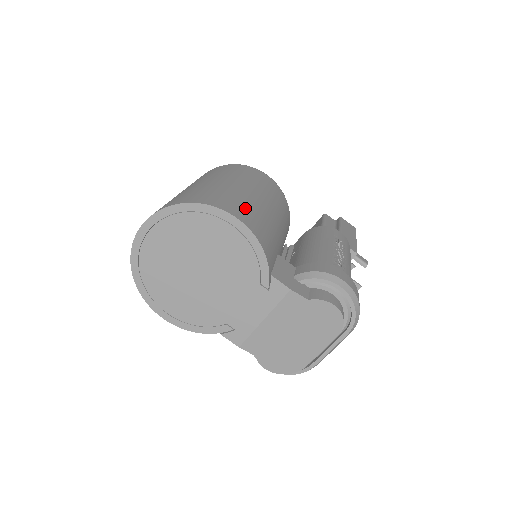
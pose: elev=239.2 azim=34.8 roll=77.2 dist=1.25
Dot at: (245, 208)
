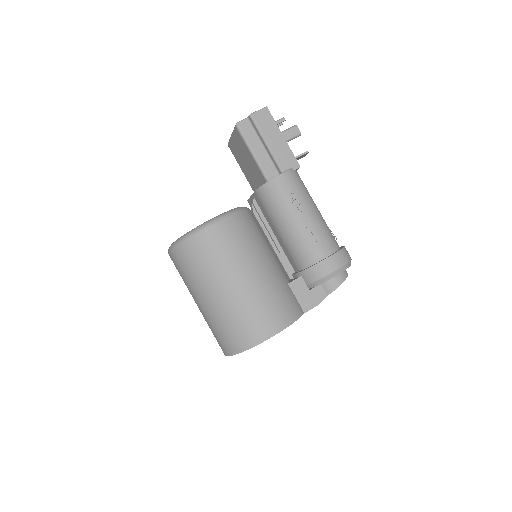
Dot at: (265, 314)
